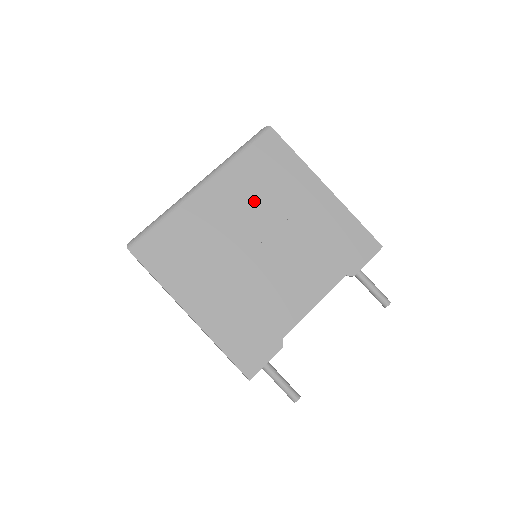
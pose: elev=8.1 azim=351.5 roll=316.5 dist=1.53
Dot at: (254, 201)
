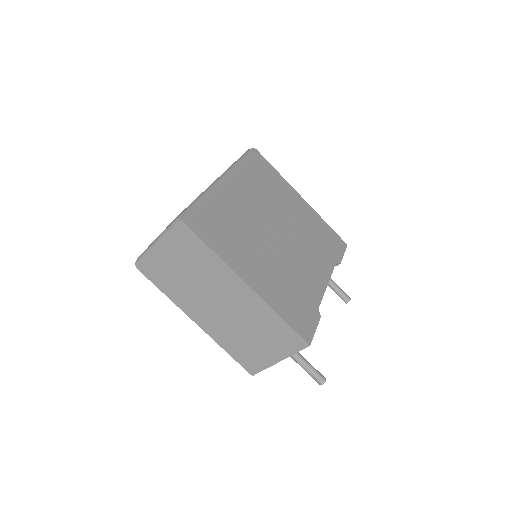
Dot at: (263, 198)
